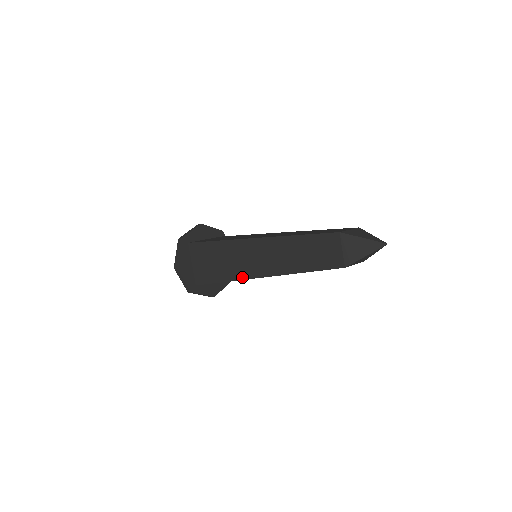
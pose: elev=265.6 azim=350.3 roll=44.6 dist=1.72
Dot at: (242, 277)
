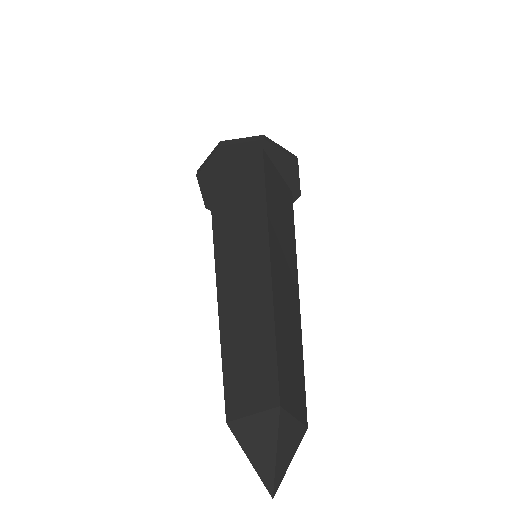
Dot at: occluded
